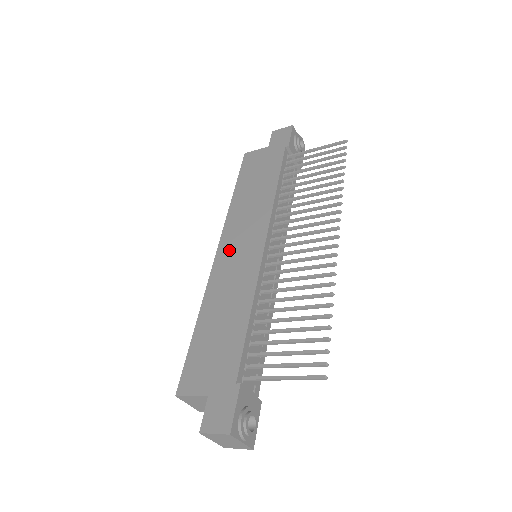
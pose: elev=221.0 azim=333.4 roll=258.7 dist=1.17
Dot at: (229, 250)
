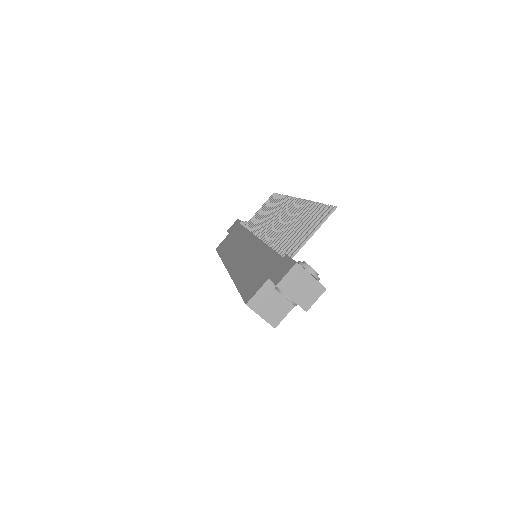
Dot at: (235, 260)
